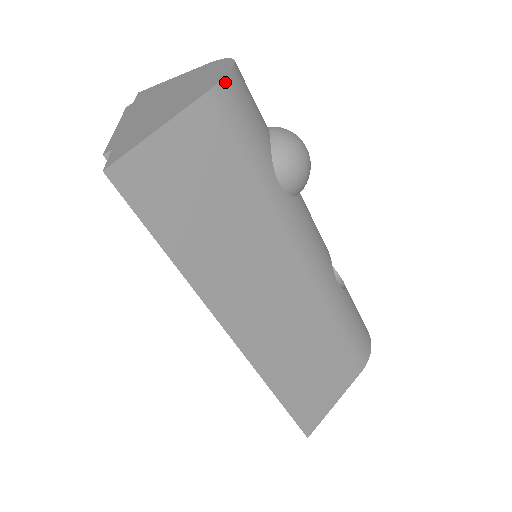
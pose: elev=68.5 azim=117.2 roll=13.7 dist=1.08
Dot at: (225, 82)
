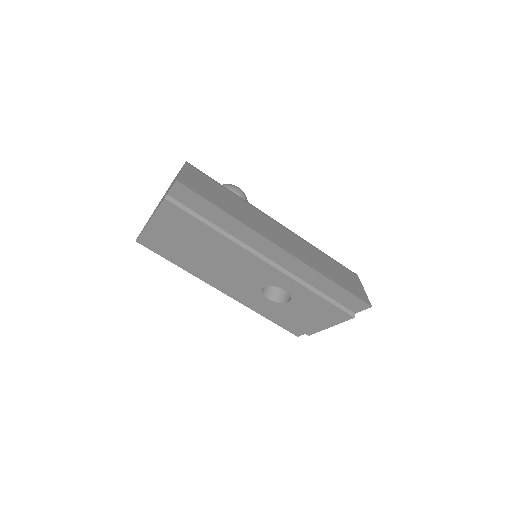
Dot at: occluded
